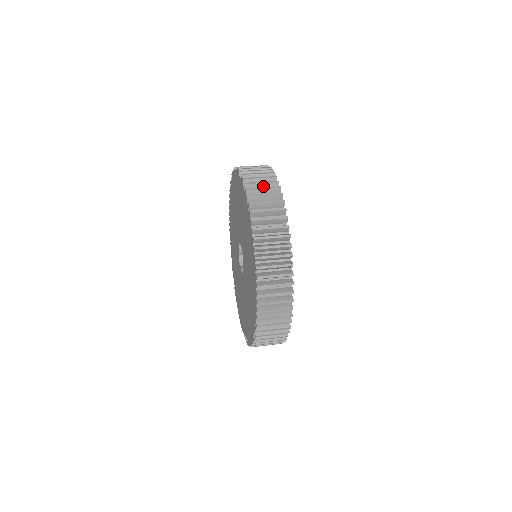
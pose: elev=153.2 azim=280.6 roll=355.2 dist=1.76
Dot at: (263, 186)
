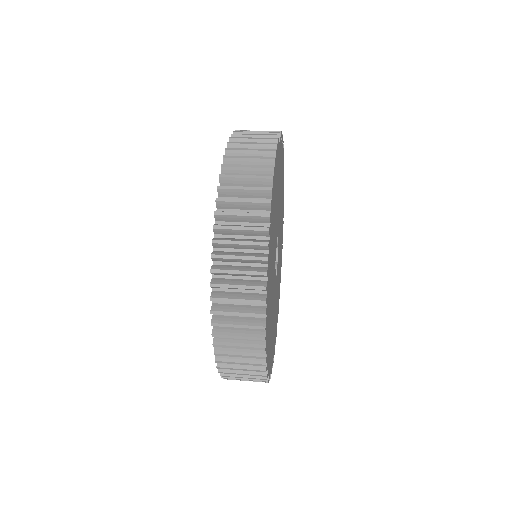
Dot at: (247, 193)
